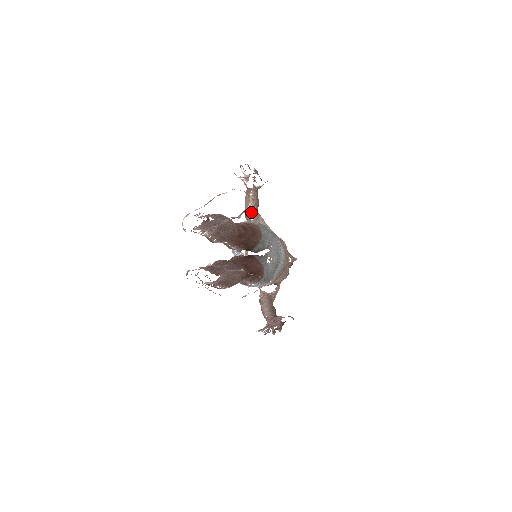
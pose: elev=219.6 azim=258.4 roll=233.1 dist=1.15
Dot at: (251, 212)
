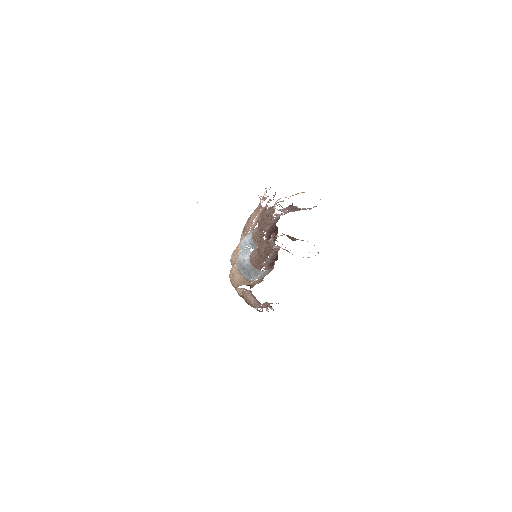
Dot at: (252, 225)
